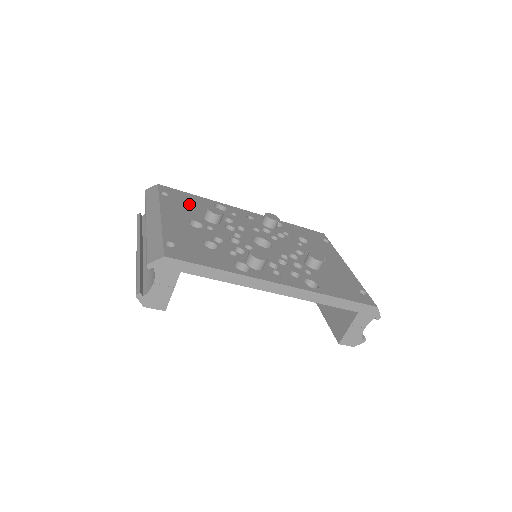
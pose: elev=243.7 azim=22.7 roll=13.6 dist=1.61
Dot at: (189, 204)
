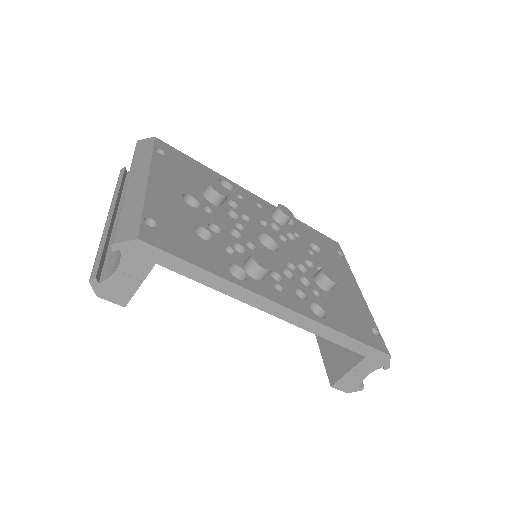
Dot at: (188, 172)
